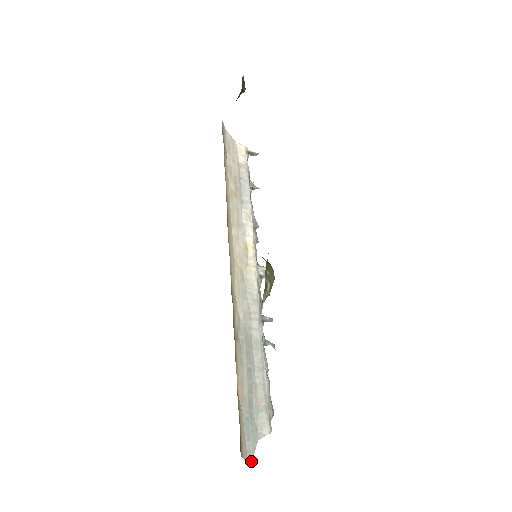
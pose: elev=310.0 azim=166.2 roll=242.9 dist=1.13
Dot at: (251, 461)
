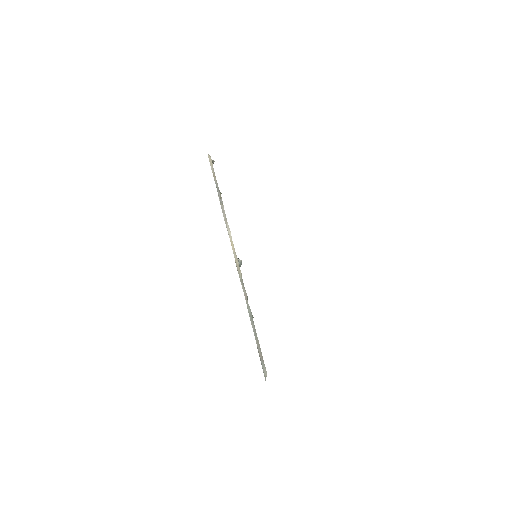
Dot at: occluded
